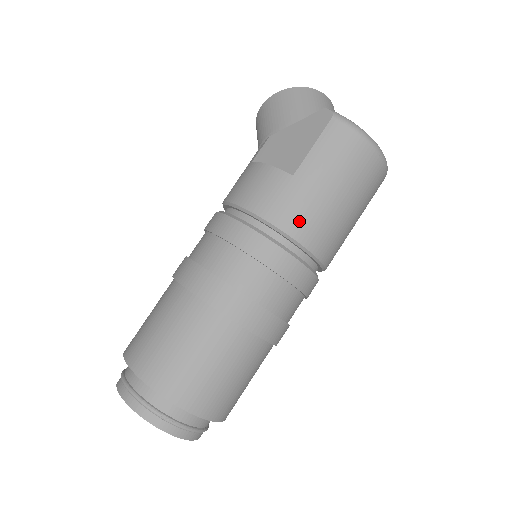
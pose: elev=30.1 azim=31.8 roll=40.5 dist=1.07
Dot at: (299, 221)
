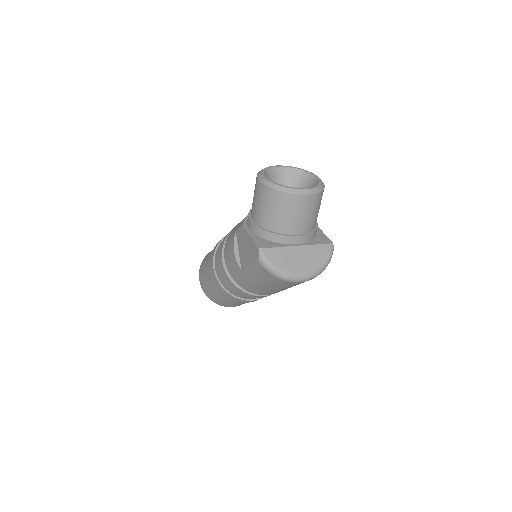
Dot at: (247, 287)
